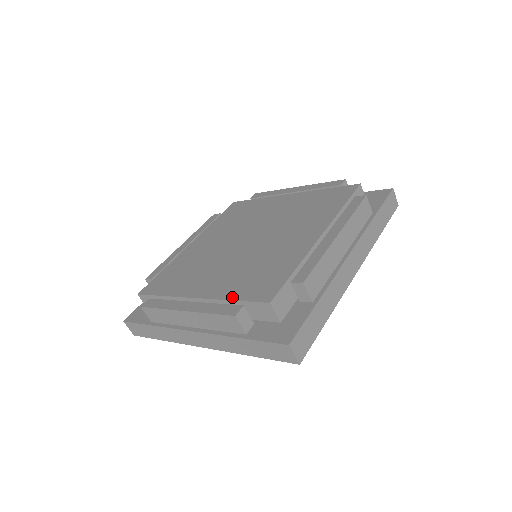
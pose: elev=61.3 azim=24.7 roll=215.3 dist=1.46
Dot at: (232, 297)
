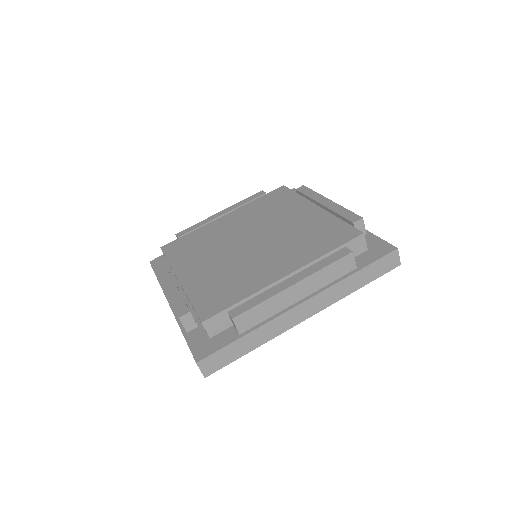
Dot at: (325, 252)
